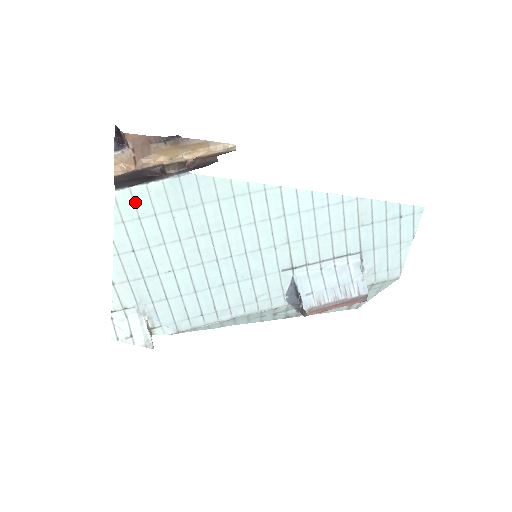
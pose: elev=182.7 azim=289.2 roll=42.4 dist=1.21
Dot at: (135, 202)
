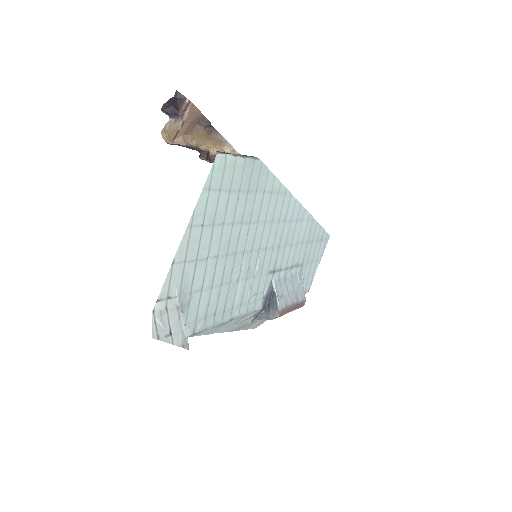
Dot at: (224, 171)
